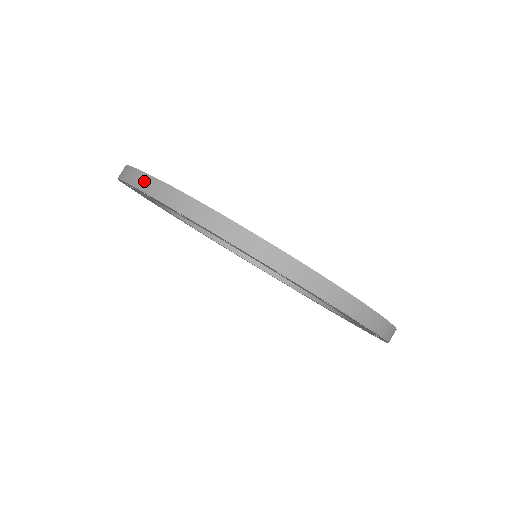
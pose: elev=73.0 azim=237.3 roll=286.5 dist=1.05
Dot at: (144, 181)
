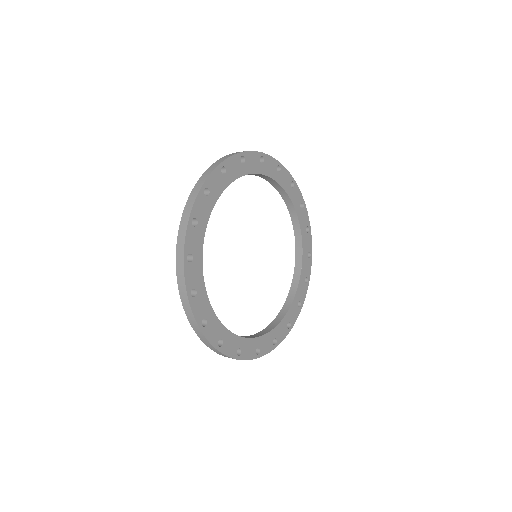
Dot at: (214, 166)
